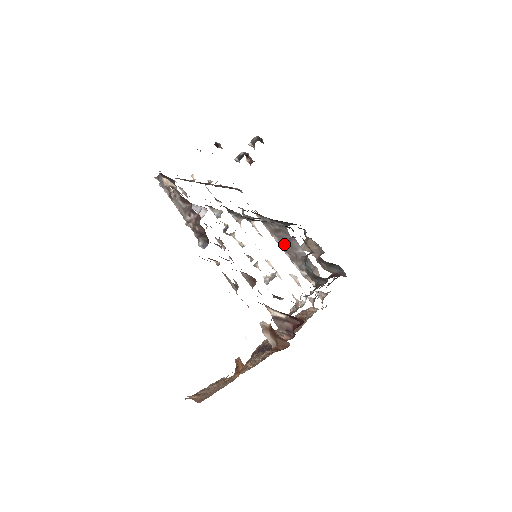
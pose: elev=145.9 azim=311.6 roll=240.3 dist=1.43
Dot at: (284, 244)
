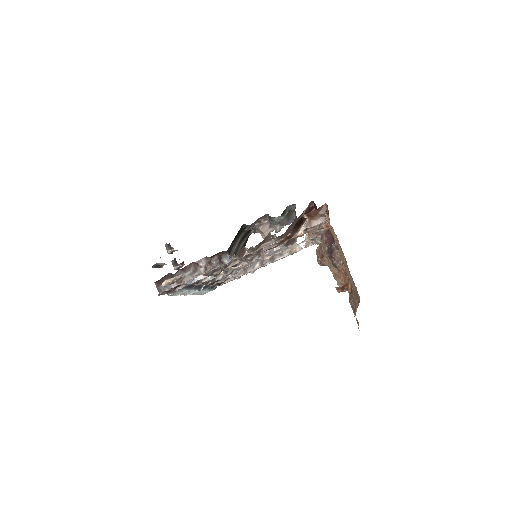
Dot at: (258, 264)
